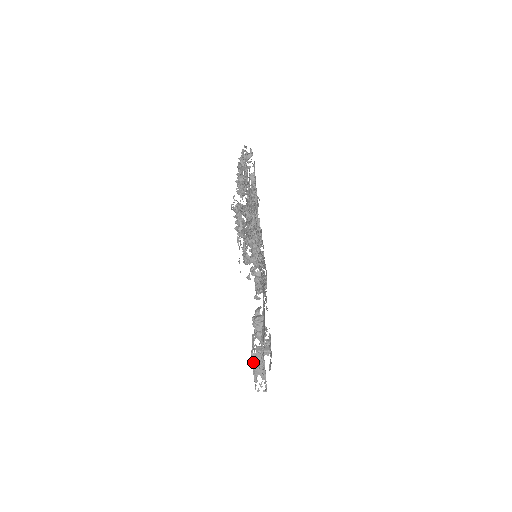
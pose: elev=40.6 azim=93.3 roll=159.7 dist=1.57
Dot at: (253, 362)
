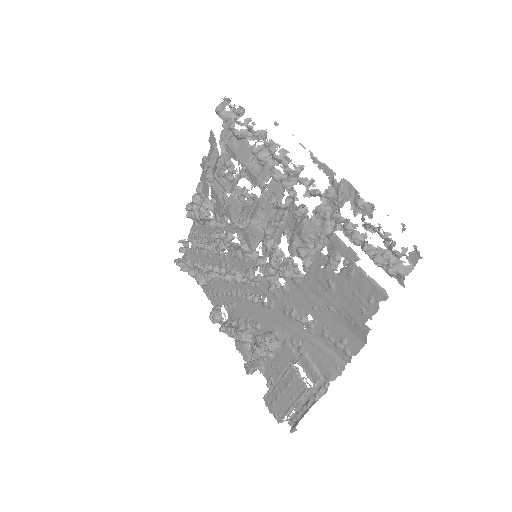
Dot at: (300, 397)
